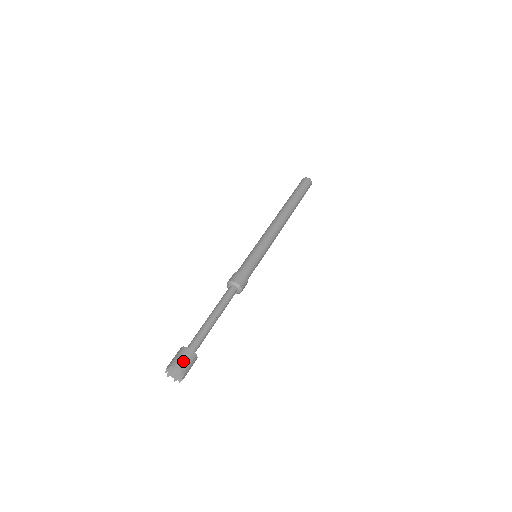
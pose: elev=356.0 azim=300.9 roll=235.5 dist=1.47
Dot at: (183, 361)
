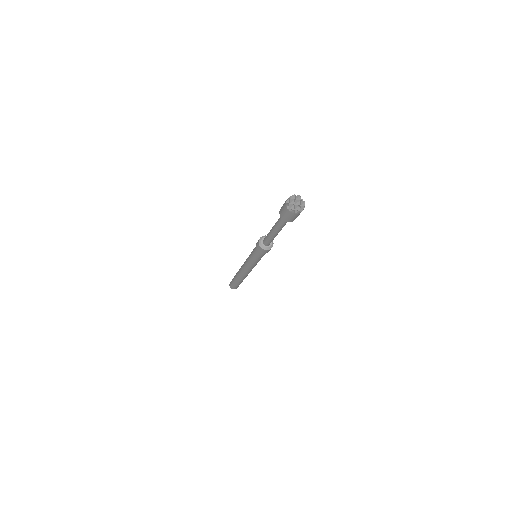
Dot at: occluded
